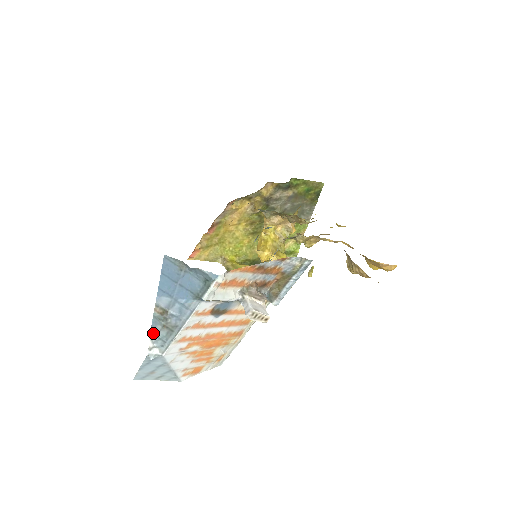
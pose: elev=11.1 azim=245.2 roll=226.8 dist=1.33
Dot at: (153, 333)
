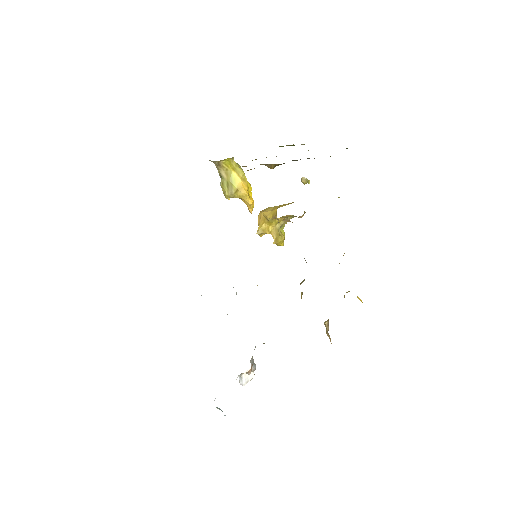
Dot at: occluded
